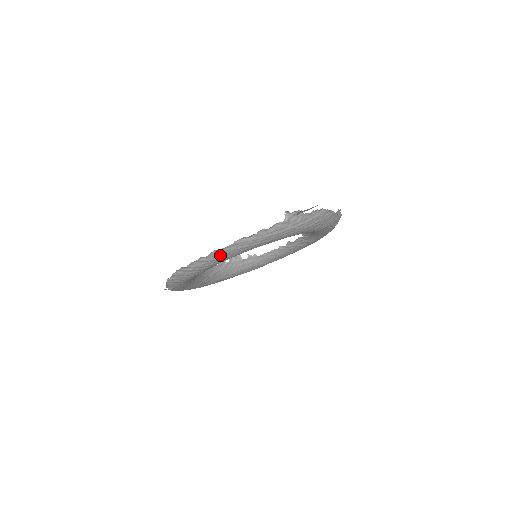
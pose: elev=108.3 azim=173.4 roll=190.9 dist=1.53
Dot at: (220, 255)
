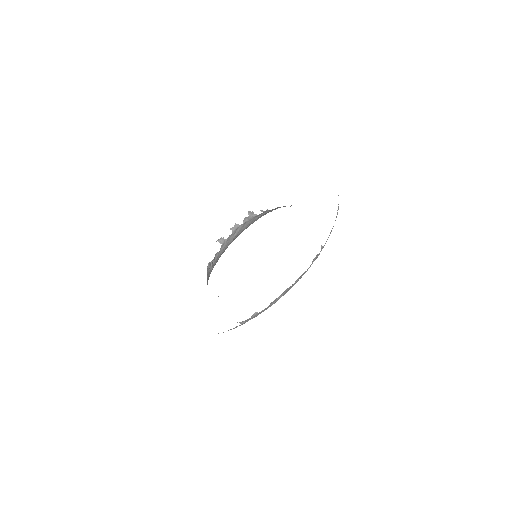
Dot at: occluded
